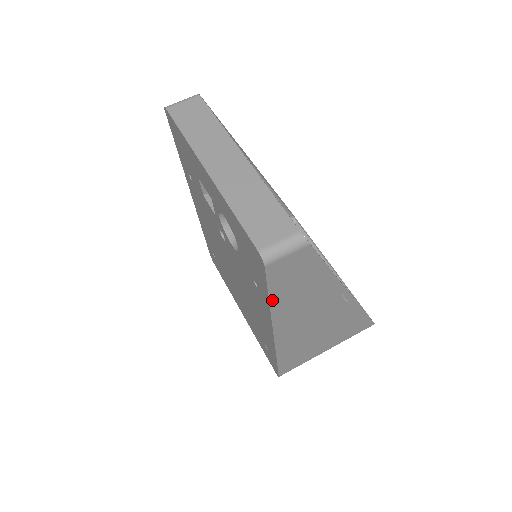
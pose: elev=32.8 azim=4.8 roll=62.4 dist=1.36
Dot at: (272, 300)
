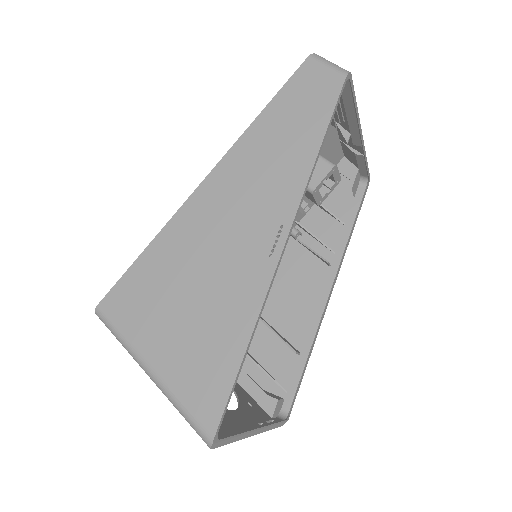
Dot at: (264, 113)
